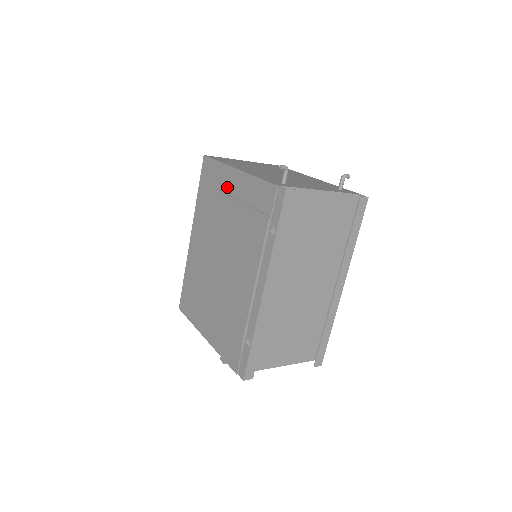
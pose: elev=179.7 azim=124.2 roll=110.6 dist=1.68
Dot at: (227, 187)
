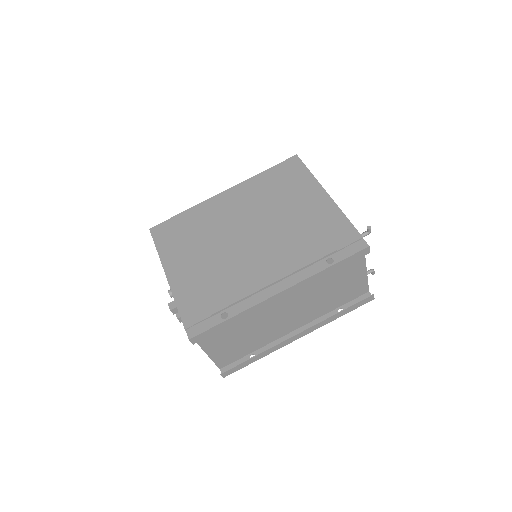
Dot at: (305, 195)
